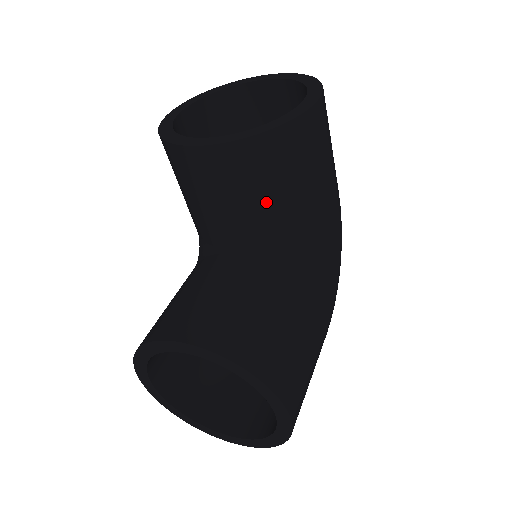
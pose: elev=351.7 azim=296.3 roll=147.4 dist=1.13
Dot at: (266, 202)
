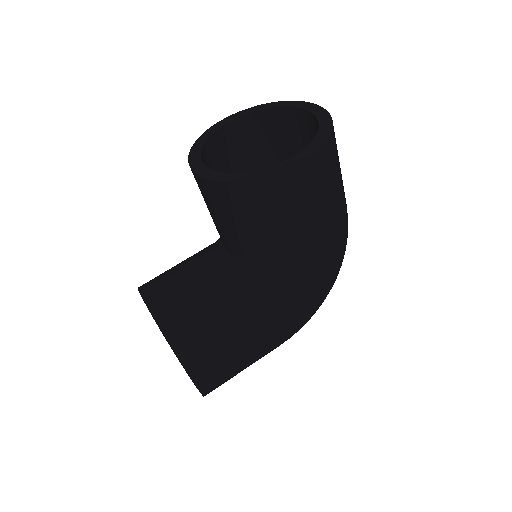
Dot at: (238, 229)
